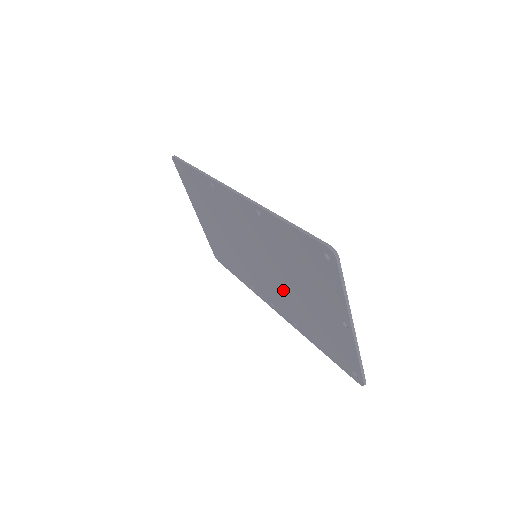
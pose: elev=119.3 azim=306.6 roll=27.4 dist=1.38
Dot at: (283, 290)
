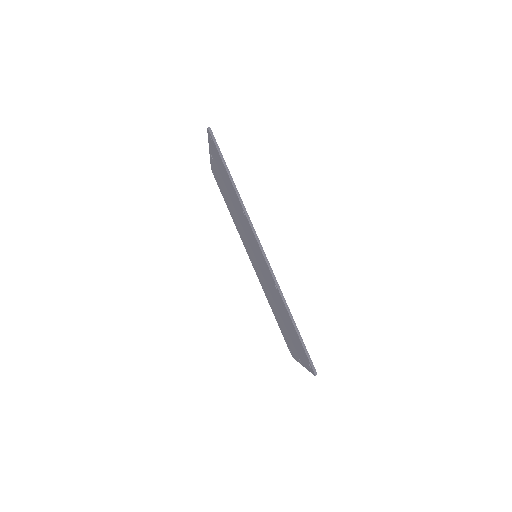
Dot at: (267, 288)
